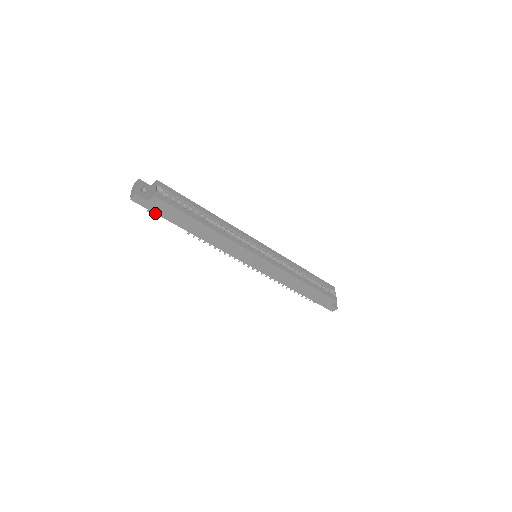
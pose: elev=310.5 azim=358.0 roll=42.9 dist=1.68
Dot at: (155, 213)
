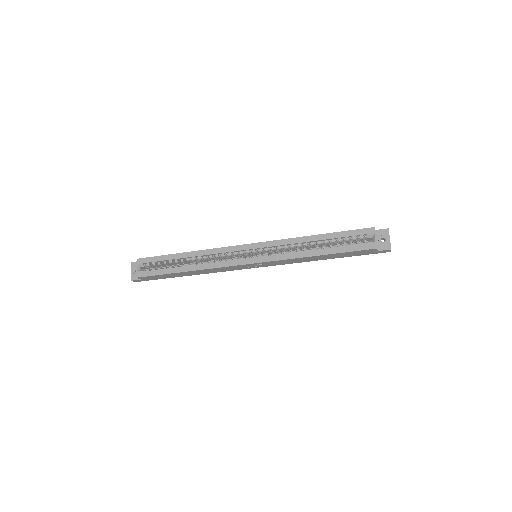
Dot at: occluded
